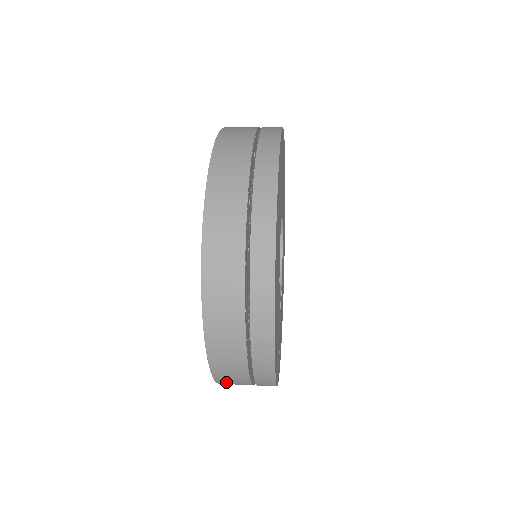
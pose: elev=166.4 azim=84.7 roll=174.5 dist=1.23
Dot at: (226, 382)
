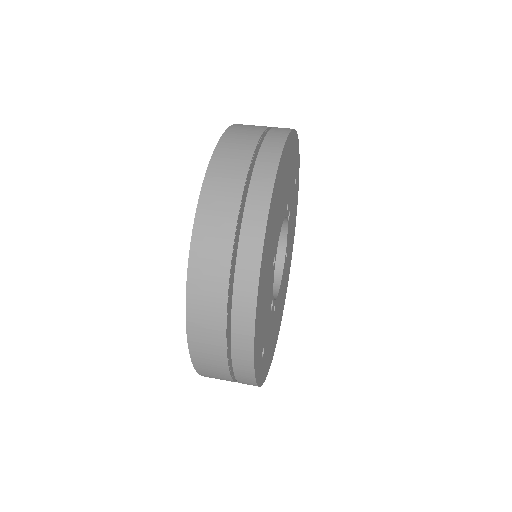
Dot at: (198, 330)
